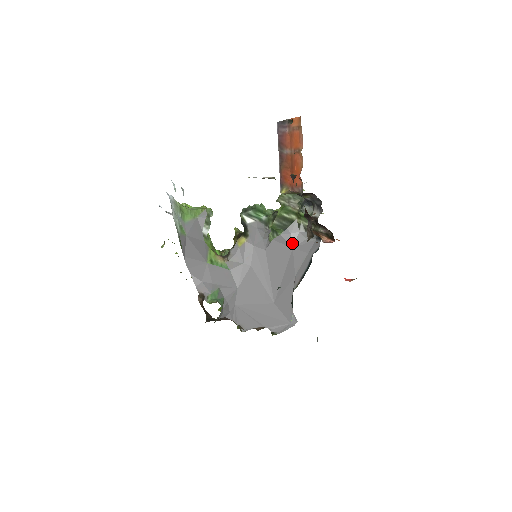
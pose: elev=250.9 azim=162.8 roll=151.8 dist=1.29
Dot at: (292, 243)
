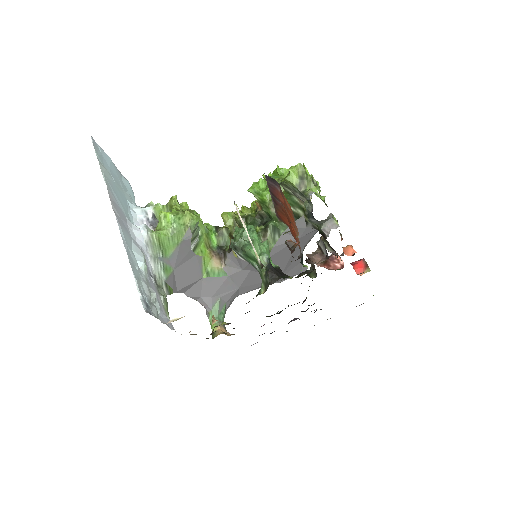
Dot at: occluded
